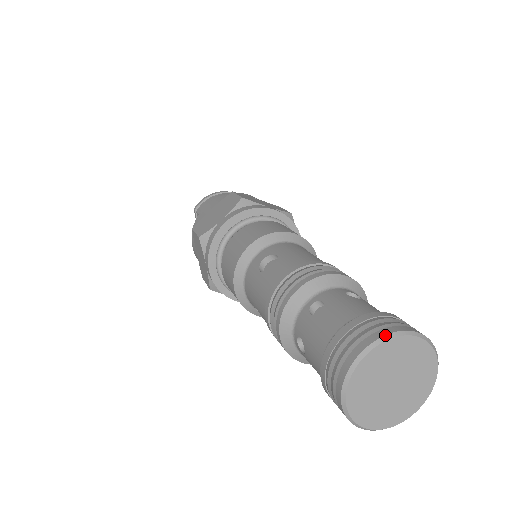
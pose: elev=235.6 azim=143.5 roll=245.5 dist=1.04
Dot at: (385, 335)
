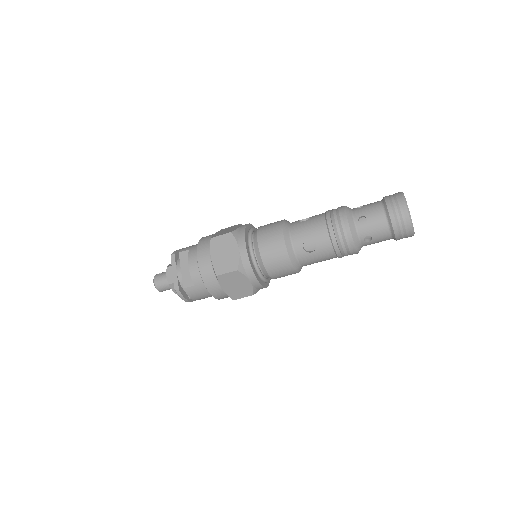
Dot at: occluded
